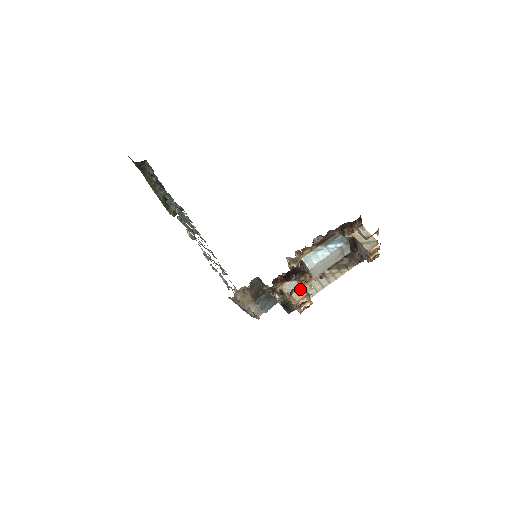
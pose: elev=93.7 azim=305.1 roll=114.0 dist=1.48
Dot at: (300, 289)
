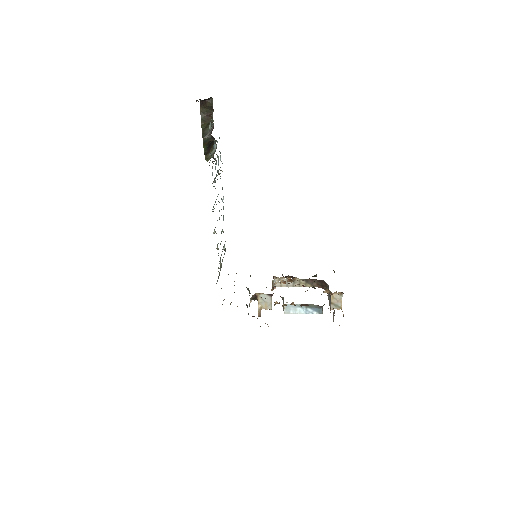
Dot at: (270, 304)
